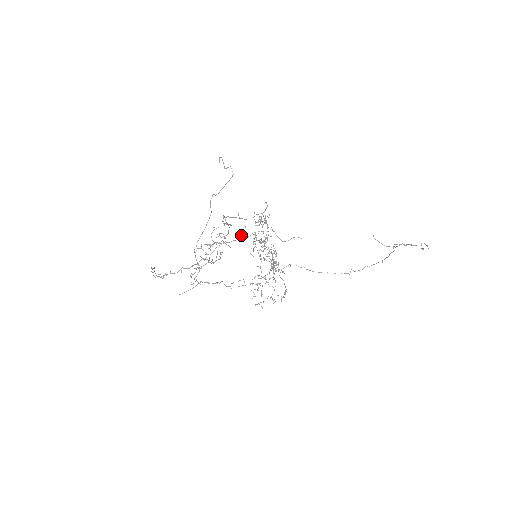
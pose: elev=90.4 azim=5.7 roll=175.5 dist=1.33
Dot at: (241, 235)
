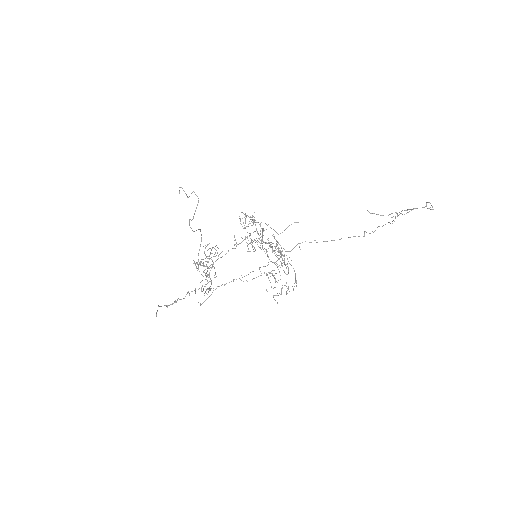
Dot at: occluded
